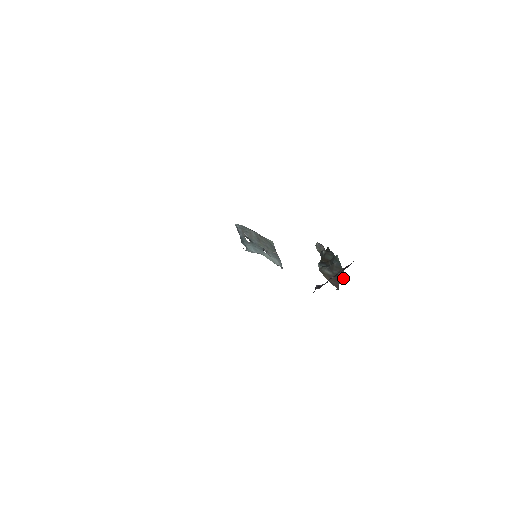
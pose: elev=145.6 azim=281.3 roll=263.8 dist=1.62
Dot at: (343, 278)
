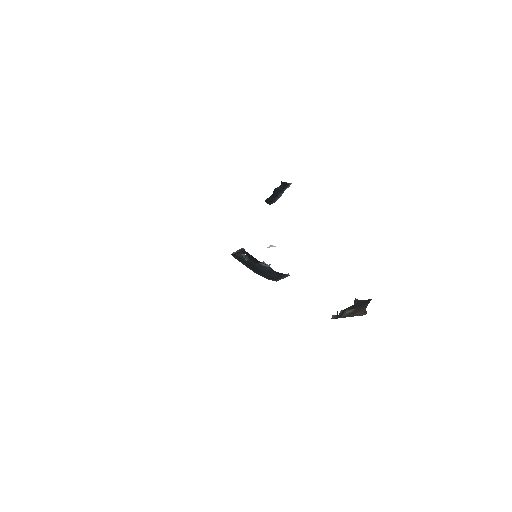
Dot at: (368, 302)
